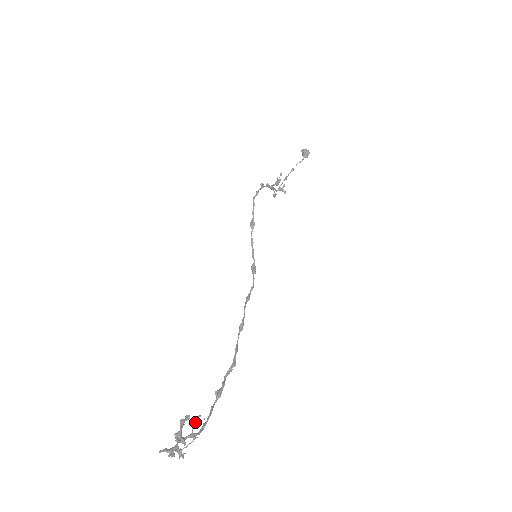
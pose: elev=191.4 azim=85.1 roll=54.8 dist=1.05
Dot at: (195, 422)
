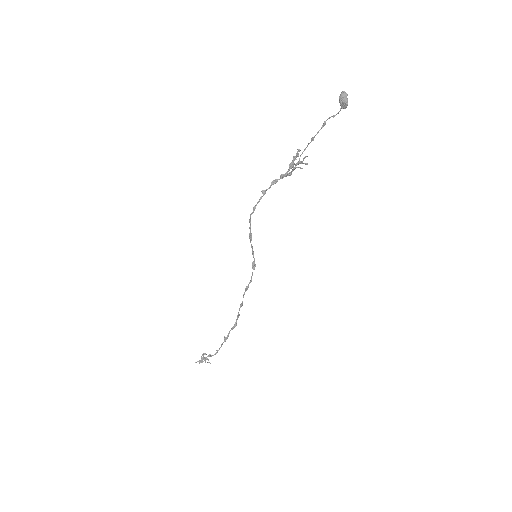
Dot at: (209, 356)
